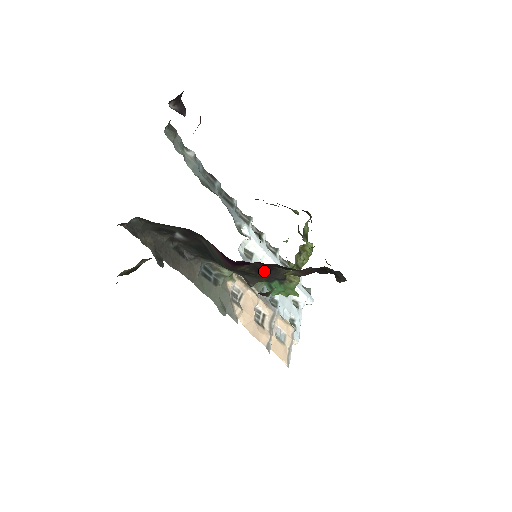
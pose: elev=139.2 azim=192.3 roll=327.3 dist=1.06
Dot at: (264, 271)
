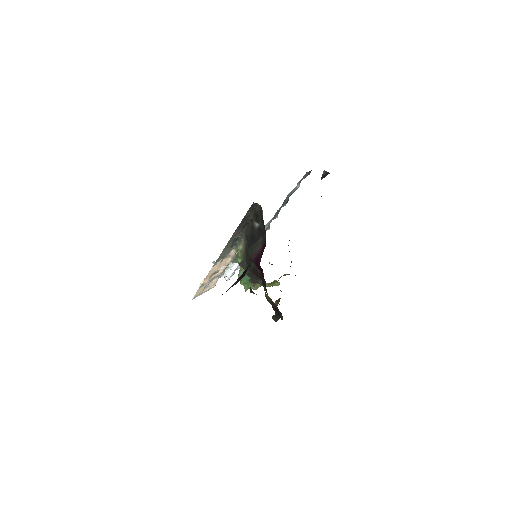
Dot at: (255, 273)
